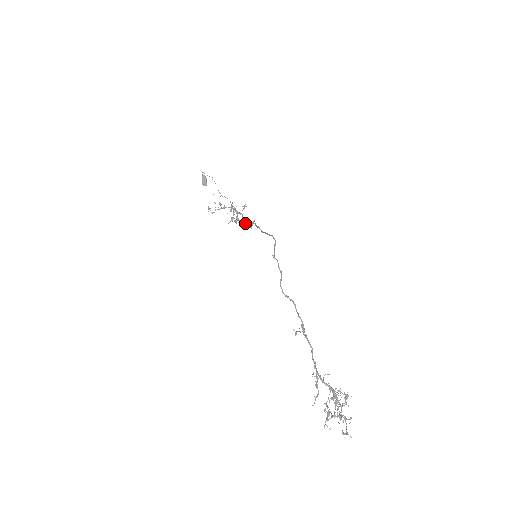
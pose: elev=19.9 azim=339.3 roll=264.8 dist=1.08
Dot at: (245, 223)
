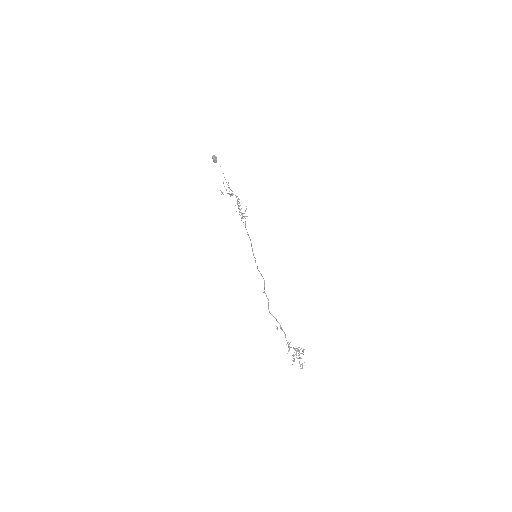
Dot at: occluded
